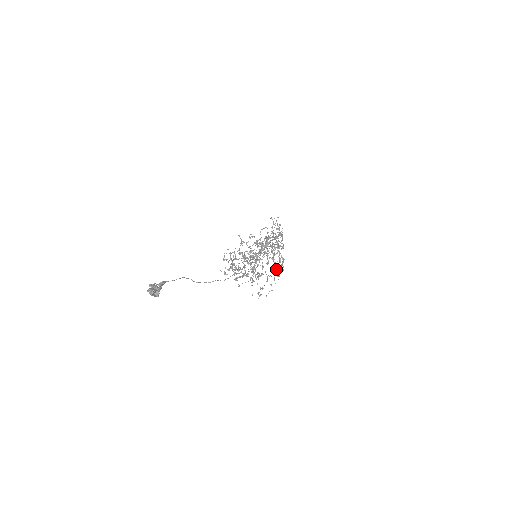
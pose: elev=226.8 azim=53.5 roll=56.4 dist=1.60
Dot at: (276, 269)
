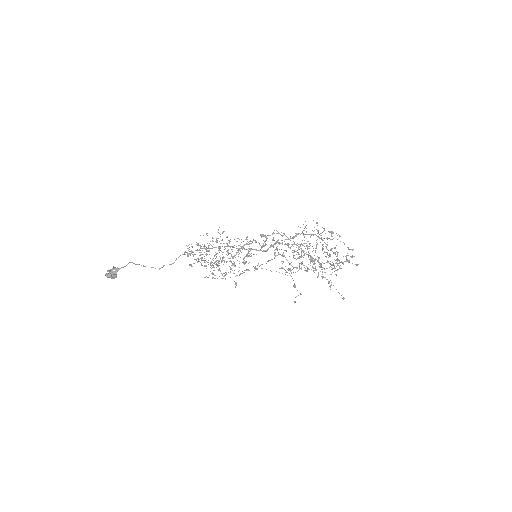
Dot at: (295, 267)
